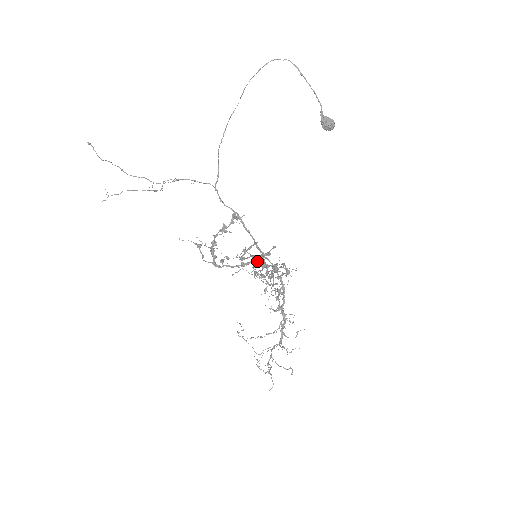
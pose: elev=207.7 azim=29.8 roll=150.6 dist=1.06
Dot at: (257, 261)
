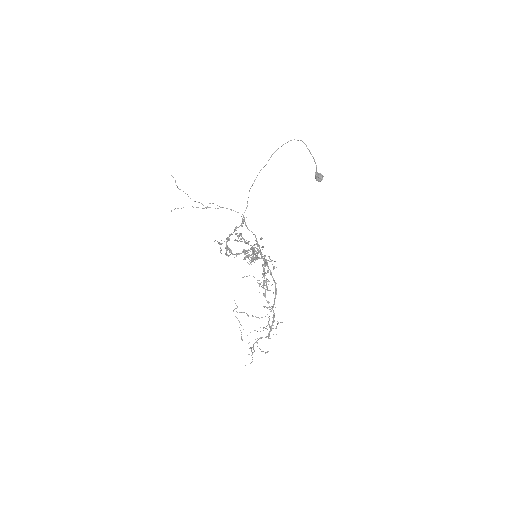
Dot at: occluded
